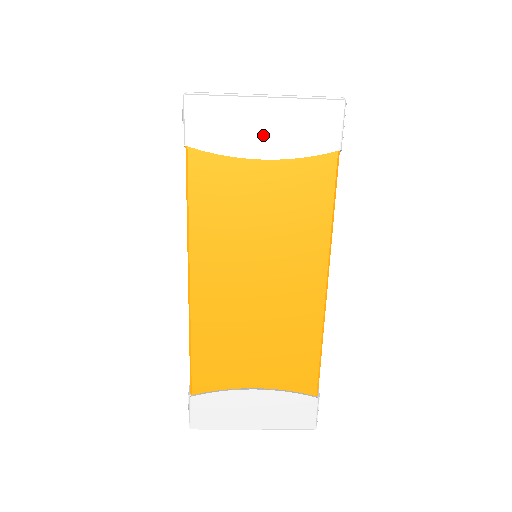
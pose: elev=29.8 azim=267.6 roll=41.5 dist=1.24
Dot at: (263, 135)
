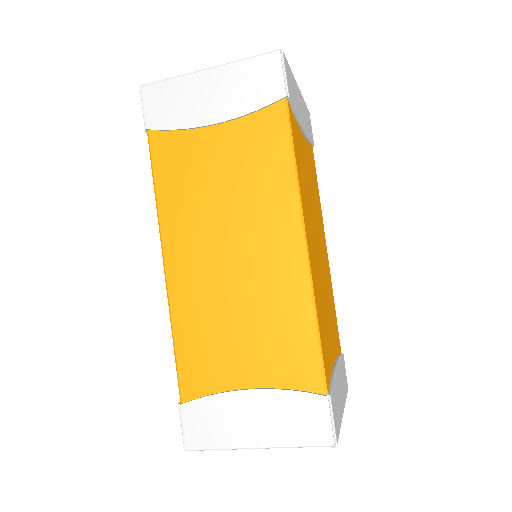
Dot at: (210, 102)
